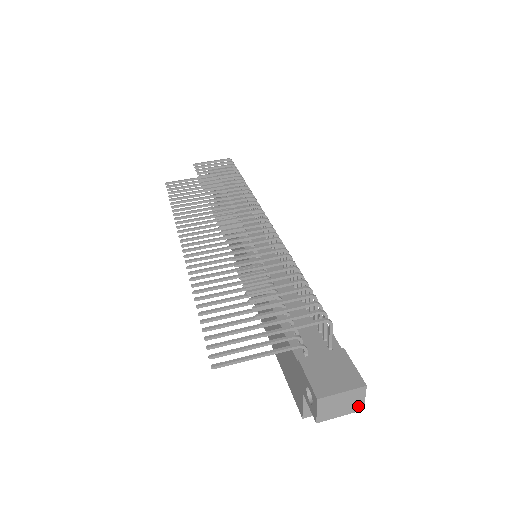
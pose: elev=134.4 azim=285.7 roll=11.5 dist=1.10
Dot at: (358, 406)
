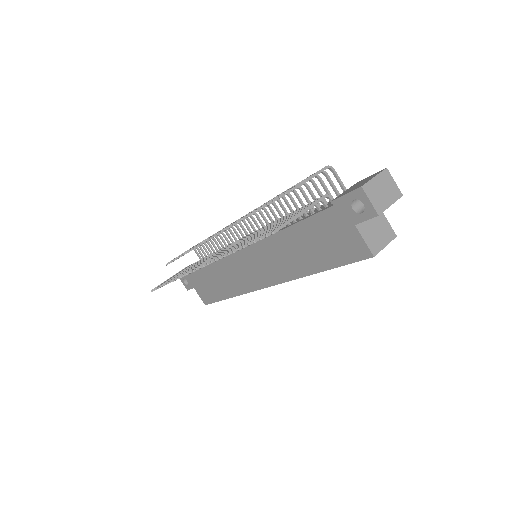
Dot at: (396, 192)
